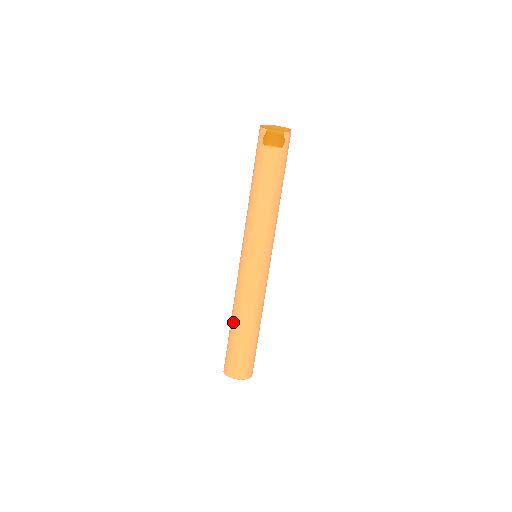
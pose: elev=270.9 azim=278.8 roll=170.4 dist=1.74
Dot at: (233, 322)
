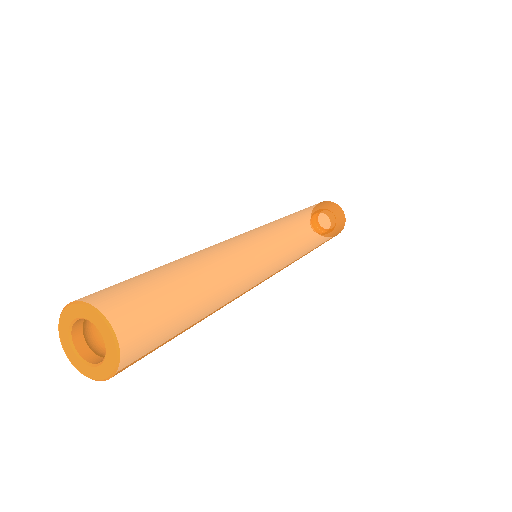
Dot at: (176, 260)
